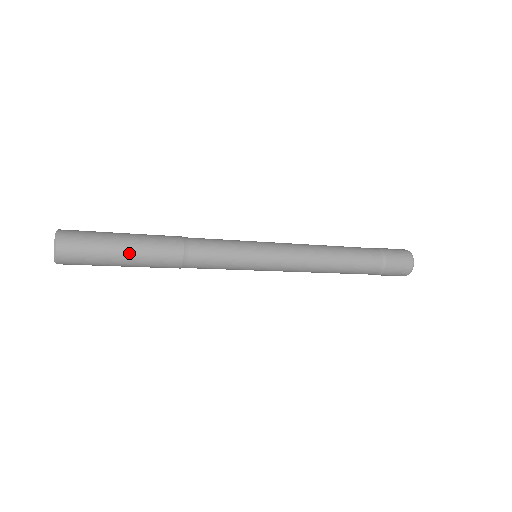
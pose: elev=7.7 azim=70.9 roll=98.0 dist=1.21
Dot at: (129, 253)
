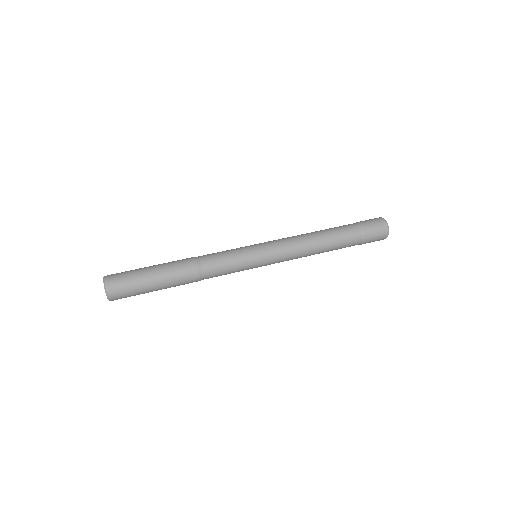
Dot at: occluded
